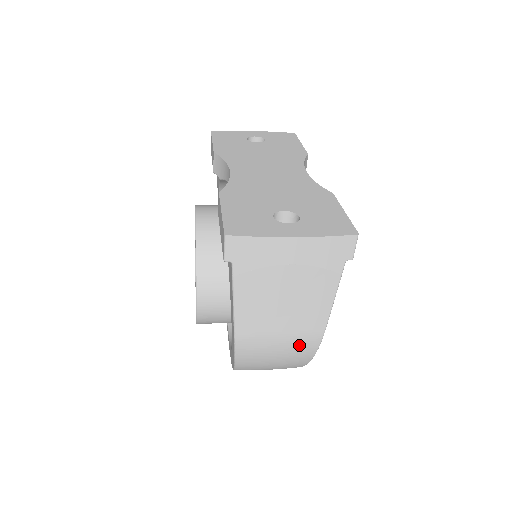
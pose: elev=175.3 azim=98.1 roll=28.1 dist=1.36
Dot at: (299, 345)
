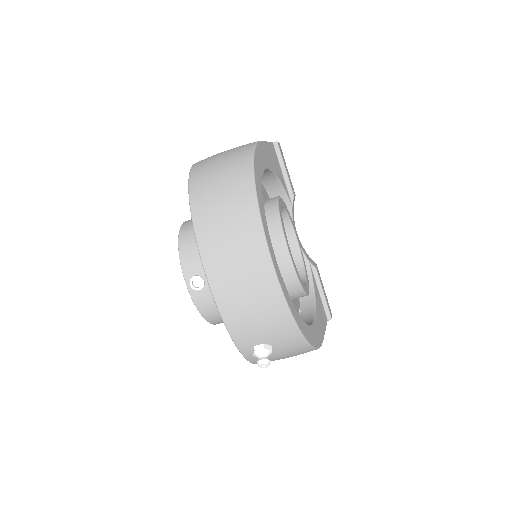
Dot at: occluded
